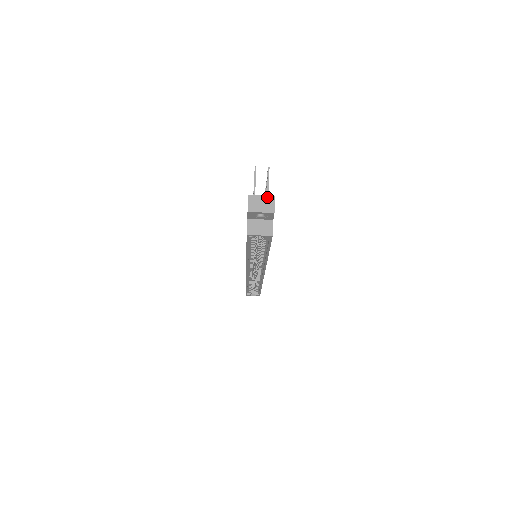
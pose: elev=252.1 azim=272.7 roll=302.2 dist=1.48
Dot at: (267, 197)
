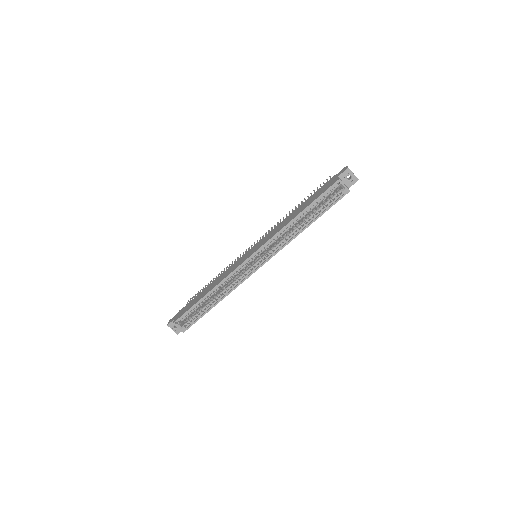
Dot at: occluded
